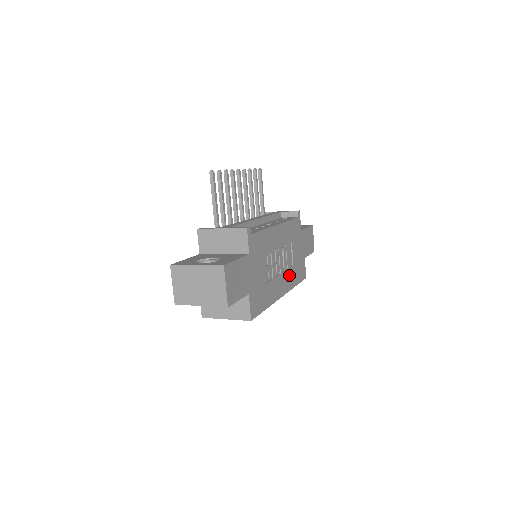
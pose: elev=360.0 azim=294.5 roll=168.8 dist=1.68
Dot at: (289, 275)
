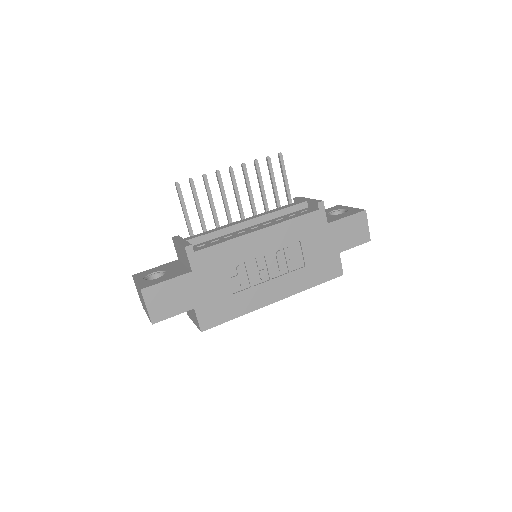
Dot at: (294, 278)
